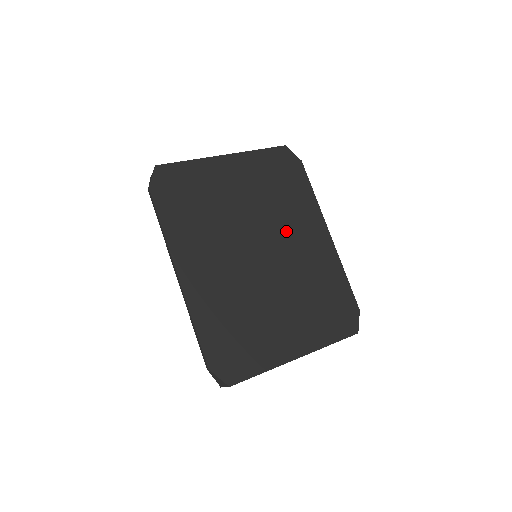
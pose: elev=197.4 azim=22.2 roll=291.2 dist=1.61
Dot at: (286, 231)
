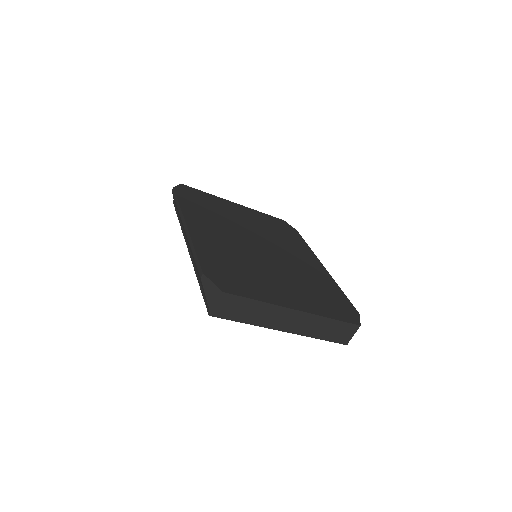
Dot at: (284, 249)
